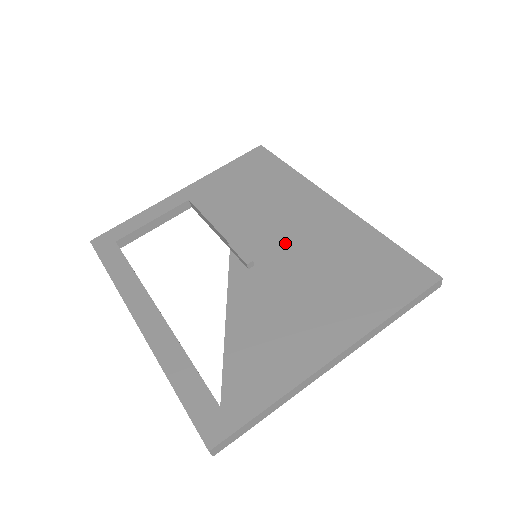
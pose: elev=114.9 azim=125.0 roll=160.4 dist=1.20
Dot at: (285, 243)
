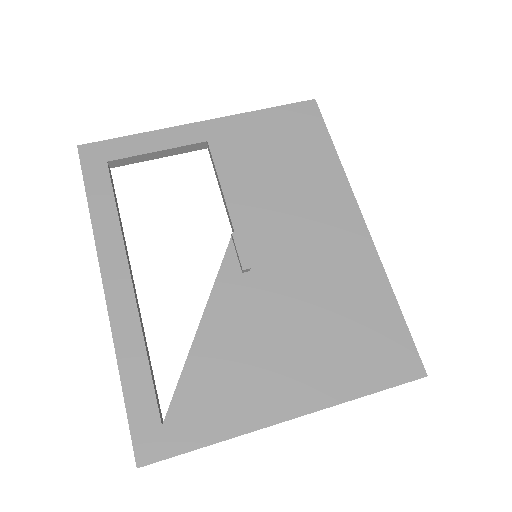
Dot at: (292, 257)
